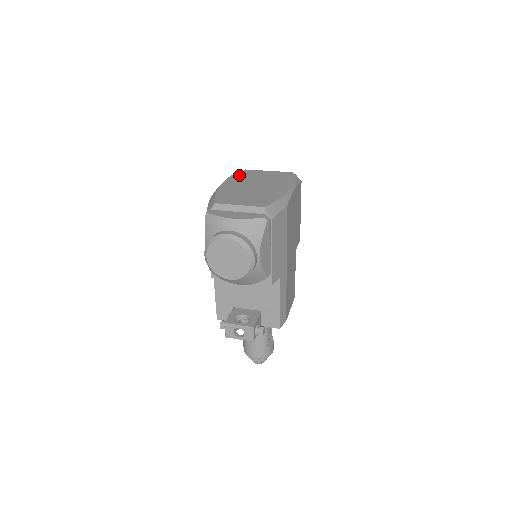
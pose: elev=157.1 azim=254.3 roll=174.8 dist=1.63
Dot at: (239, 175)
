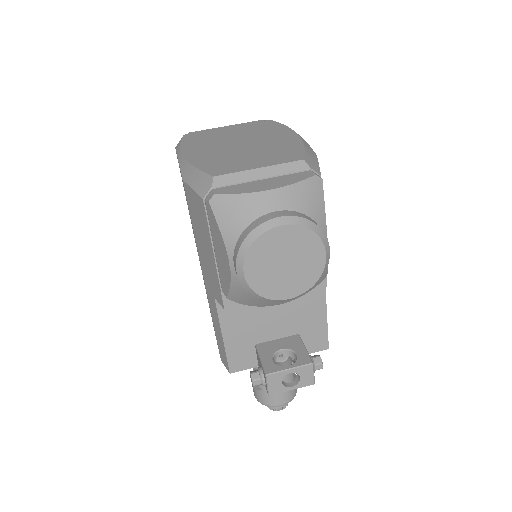
Dot at: (192, 139)
